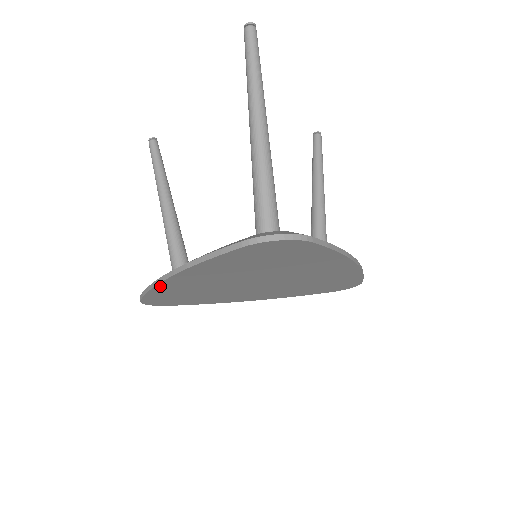
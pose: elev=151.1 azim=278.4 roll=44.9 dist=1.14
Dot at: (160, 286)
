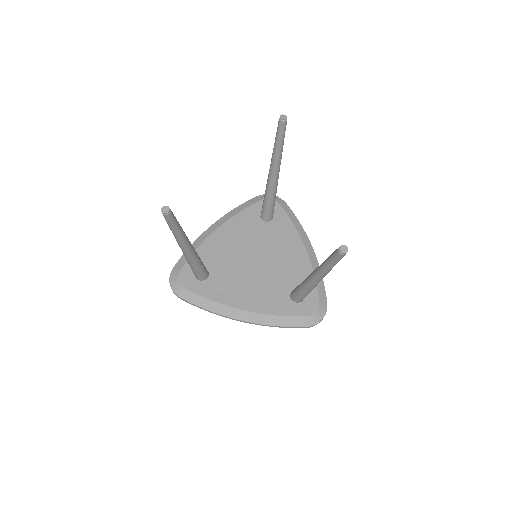
Dot at: (221, 313)
